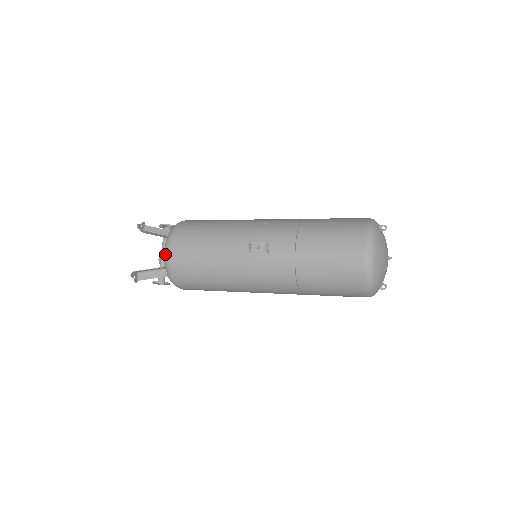
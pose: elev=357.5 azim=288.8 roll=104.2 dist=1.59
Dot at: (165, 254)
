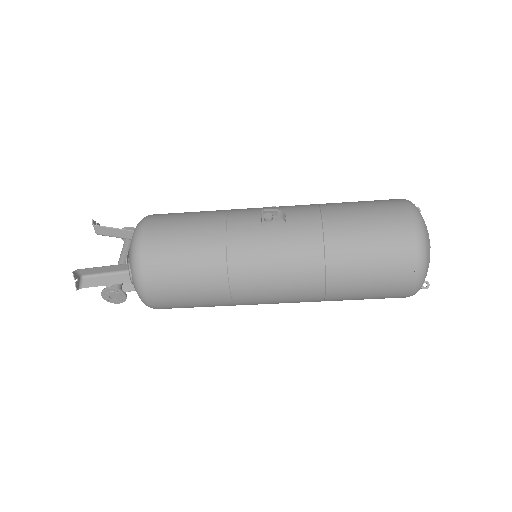
Dot at: (135, 237)
